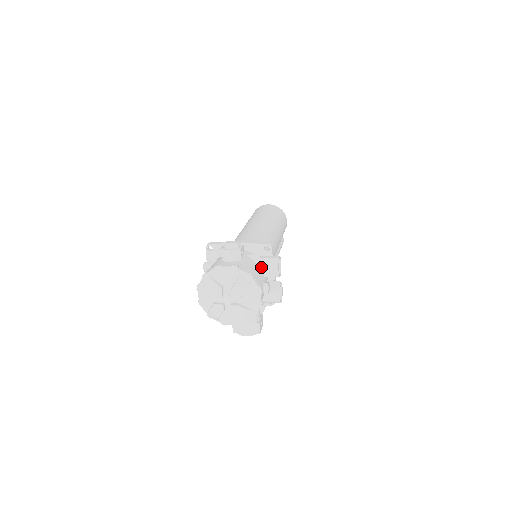
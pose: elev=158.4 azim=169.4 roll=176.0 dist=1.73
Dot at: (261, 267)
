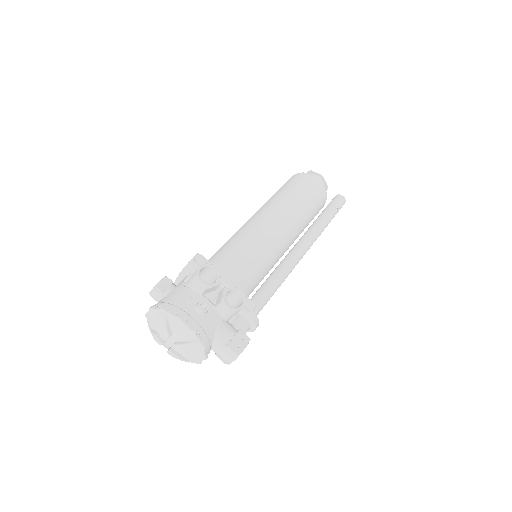
Dot at: (191, 288)
